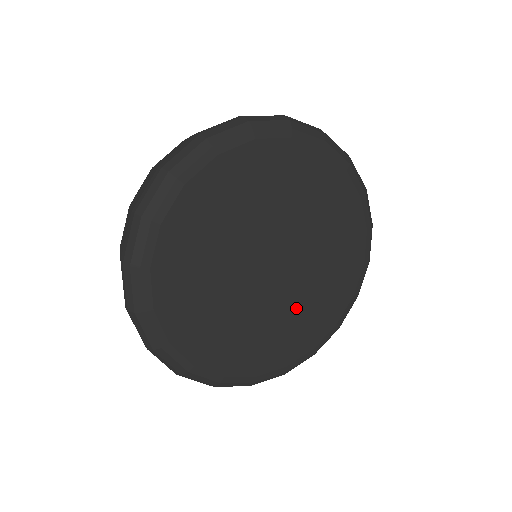
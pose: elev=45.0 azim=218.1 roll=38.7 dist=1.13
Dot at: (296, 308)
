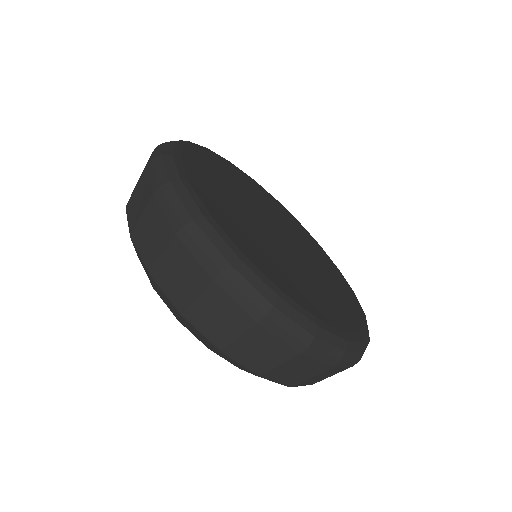
Dot at: (321, 279)
